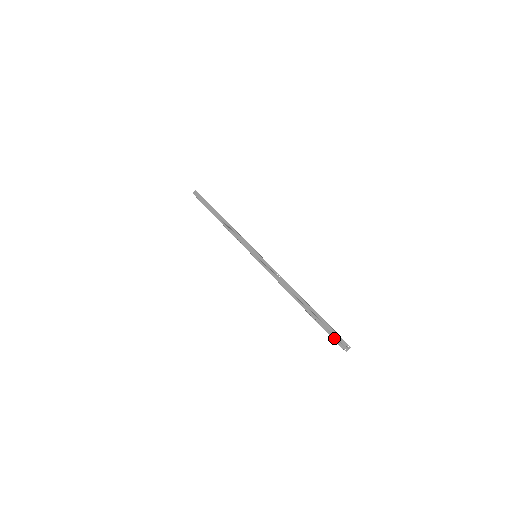
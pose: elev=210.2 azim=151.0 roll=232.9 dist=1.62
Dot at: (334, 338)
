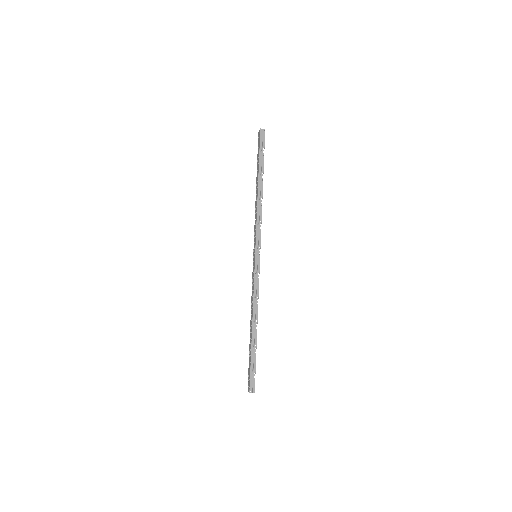
Dot at: occluded
